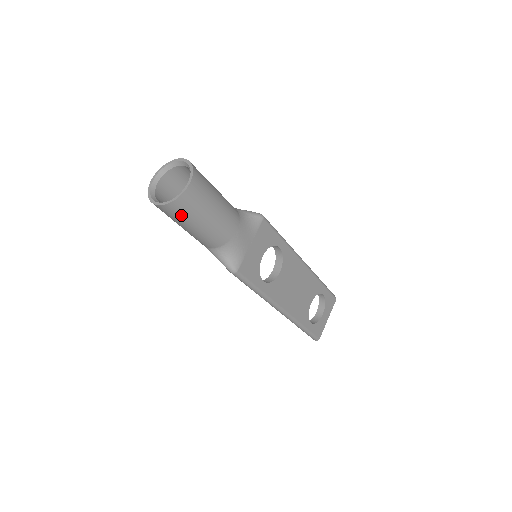
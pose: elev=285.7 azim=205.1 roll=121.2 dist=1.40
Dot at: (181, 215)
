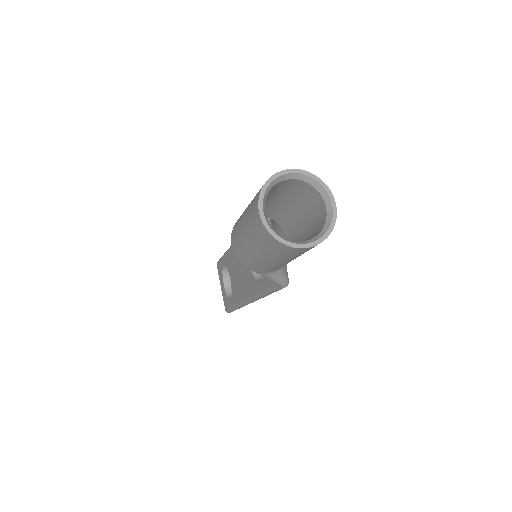
Dot at: occluded
